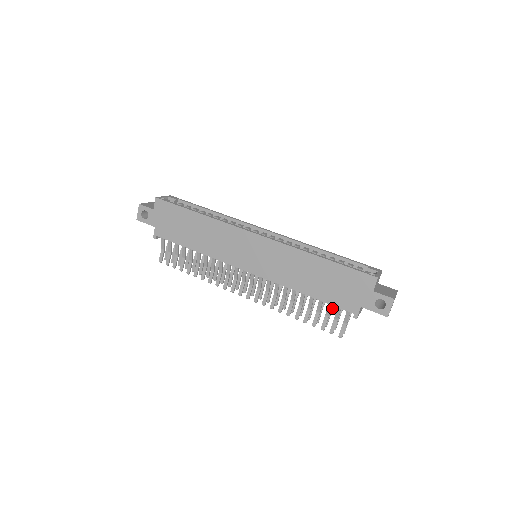
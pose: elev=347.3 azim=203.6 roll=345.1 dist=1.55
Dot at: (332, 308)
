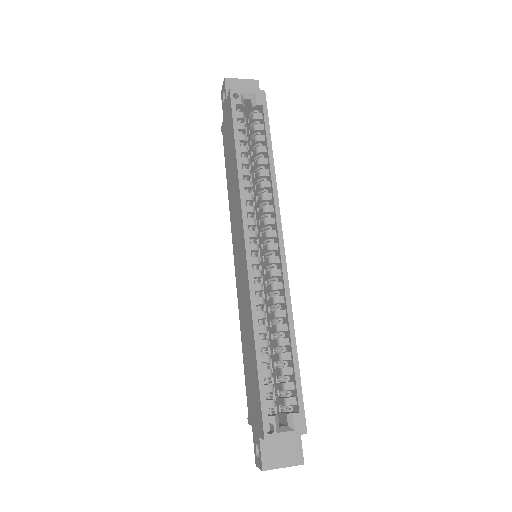
Dot at: occluded
